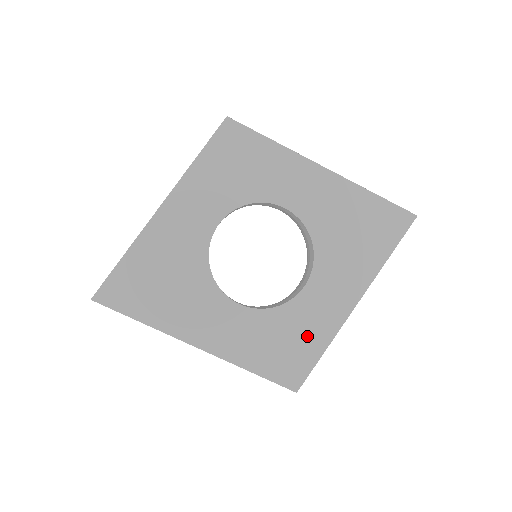
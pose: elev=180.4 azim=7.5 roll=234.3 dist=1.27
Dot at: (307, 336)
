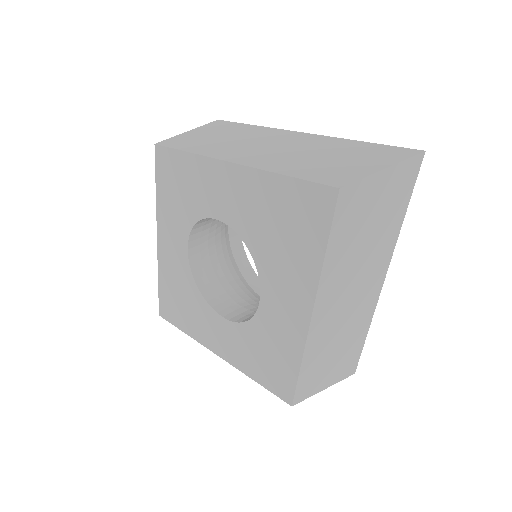
Dot at: (280, 351)
